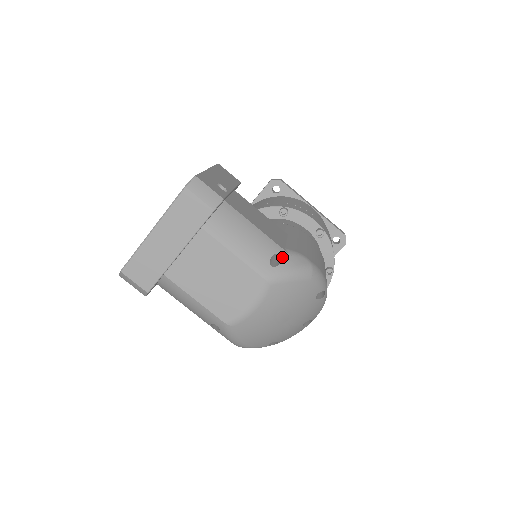
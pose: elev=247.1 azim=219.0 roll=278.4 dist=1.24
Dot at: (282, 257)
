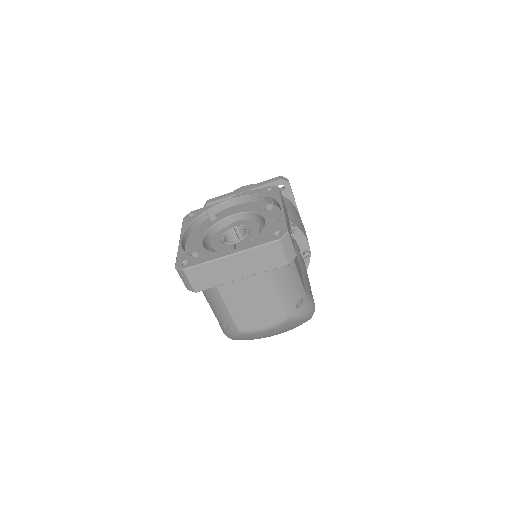
Dot at: (304, 301)
